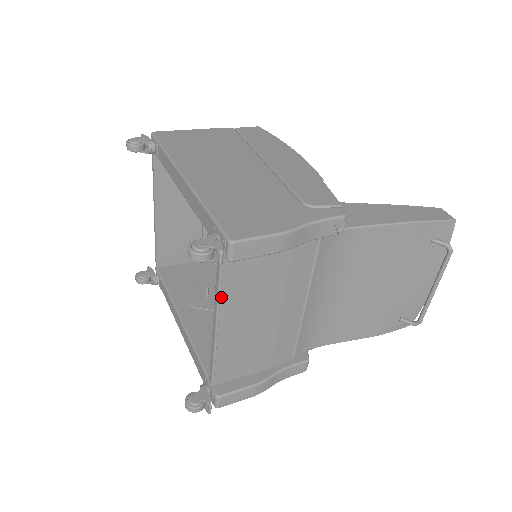
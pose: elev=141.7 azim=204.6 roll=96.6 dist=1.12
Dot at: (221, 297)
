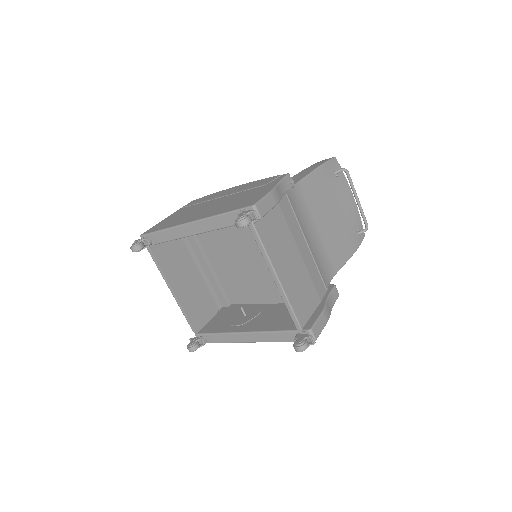
Dot at: (268, 253)
